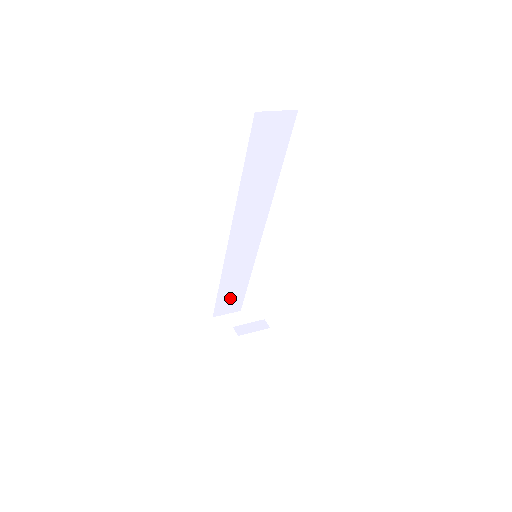
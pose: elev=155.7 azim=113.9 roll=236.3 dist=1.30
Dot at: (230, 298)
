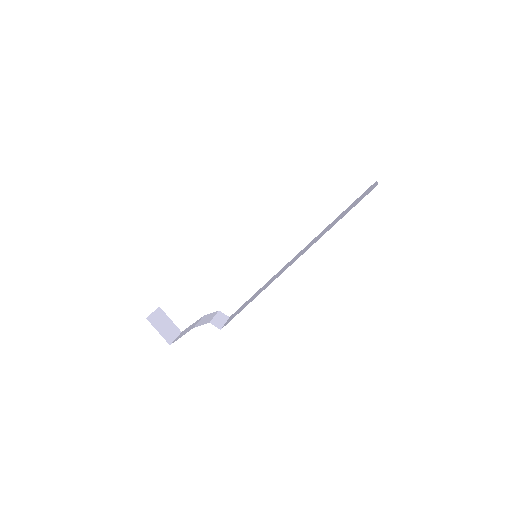
Dot at: occluded
